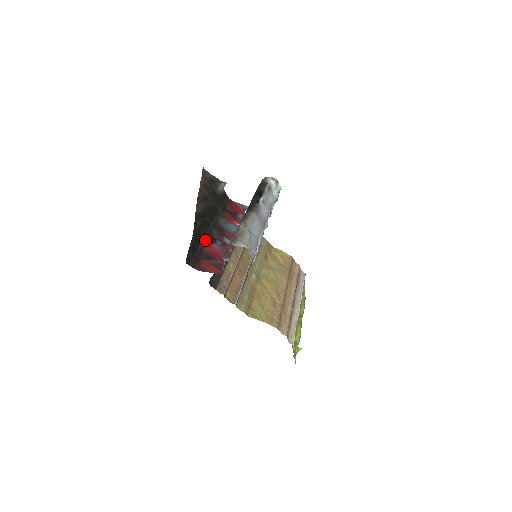
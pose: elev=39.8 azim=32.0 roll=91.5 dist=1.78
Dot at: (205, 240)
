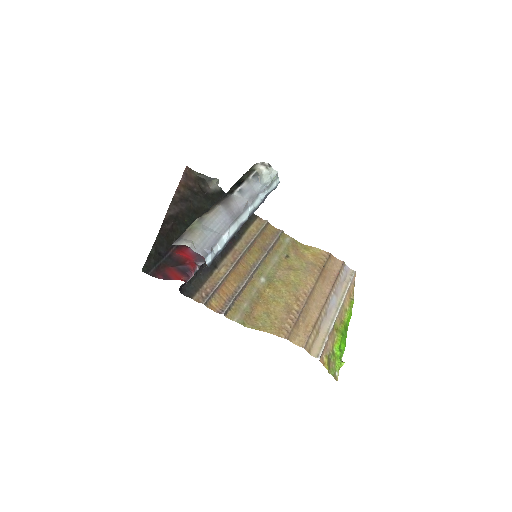
Dot at: (180, 245)
